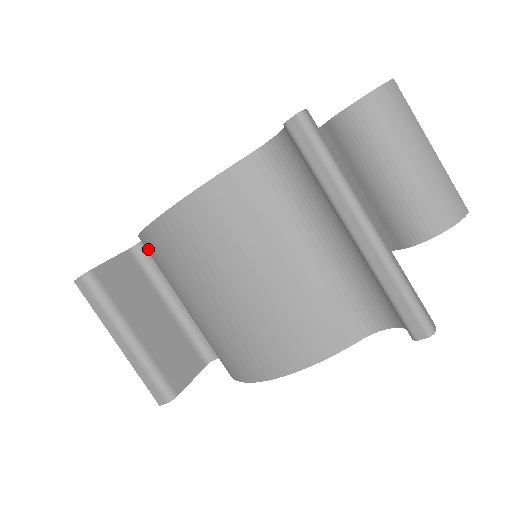
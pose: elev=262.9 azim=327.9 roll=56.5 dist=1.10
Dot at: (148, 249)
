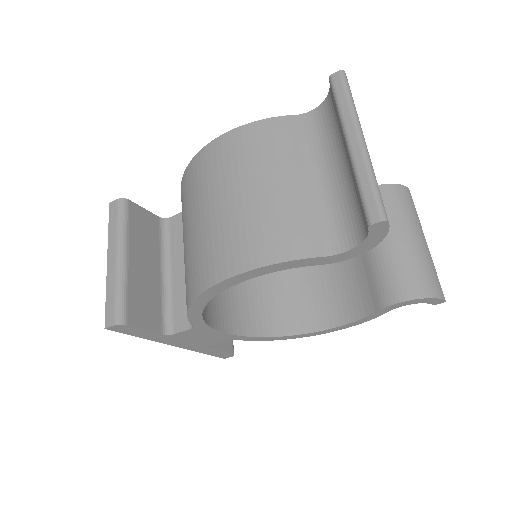
Dot at: (186, 180)
